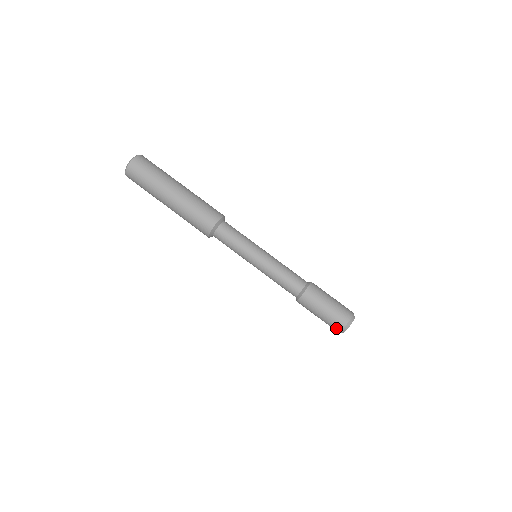
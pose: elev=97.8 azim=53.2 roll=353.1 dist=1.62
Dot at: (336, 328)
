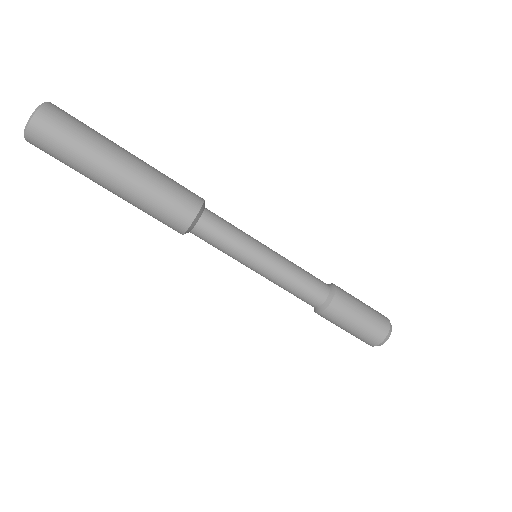
Dot at: occluded
